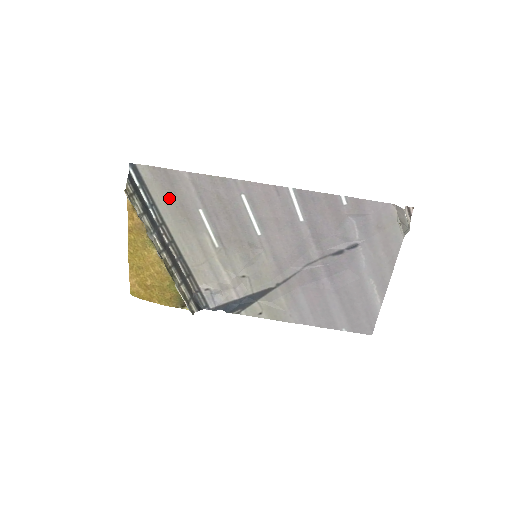
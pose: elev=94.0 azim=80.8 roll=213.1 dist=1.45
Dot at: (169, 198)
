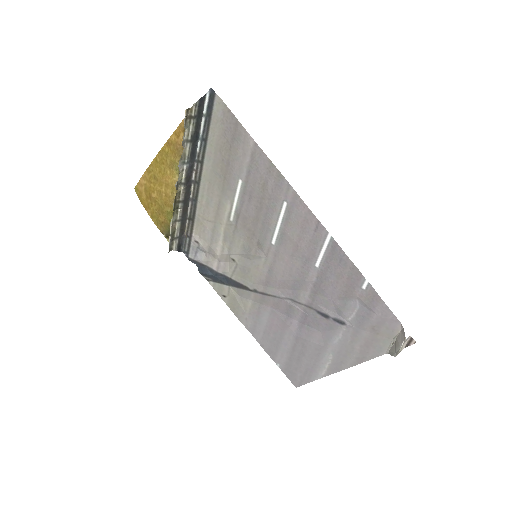
Dot at: (222, 147)
